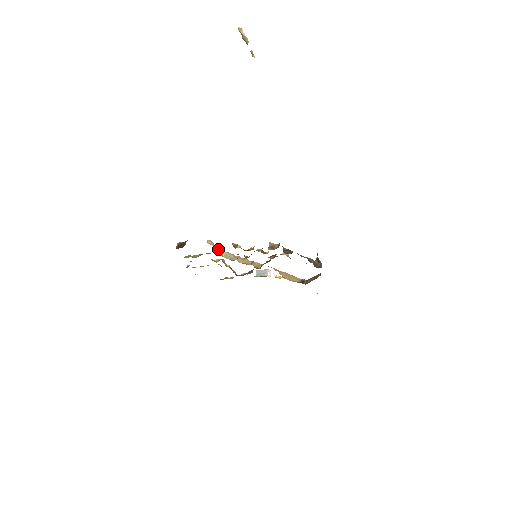
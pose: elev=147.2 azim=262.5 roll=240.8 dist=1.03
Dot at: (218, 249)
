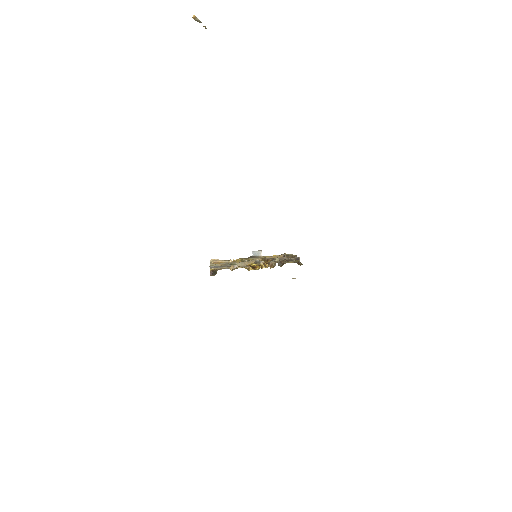
Dot at: (235, 266)
